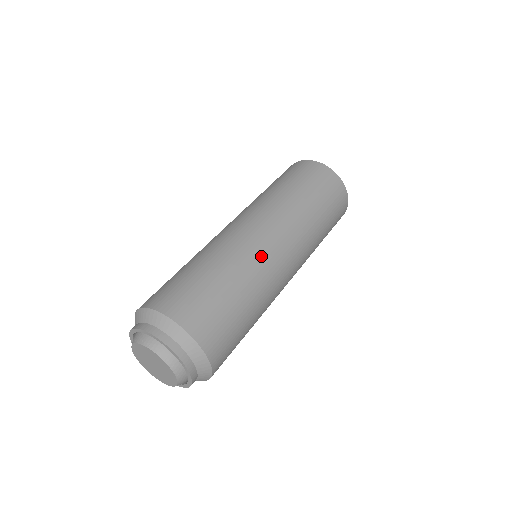
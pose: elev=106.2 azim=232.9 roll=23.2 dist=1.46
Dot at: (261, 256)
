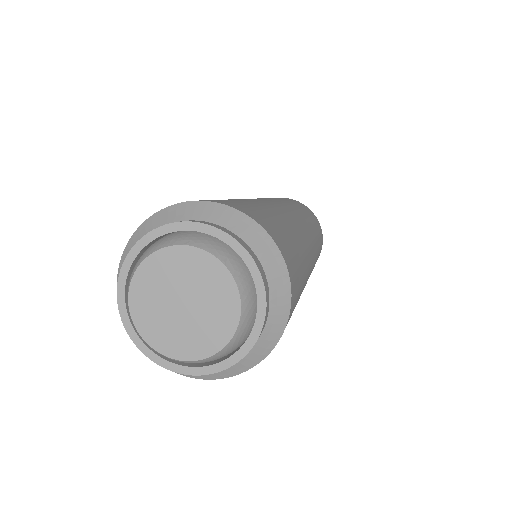
Dot at: (289, 215)
